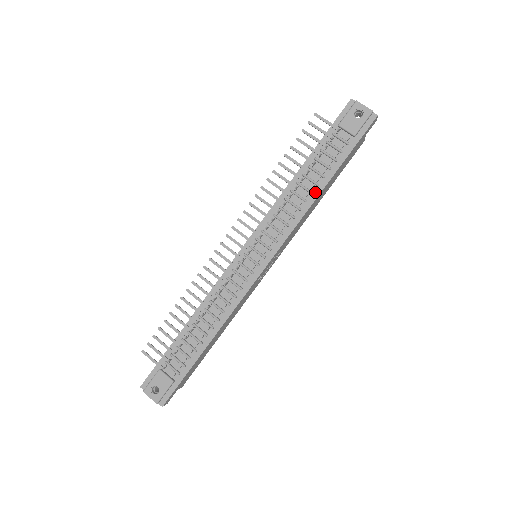
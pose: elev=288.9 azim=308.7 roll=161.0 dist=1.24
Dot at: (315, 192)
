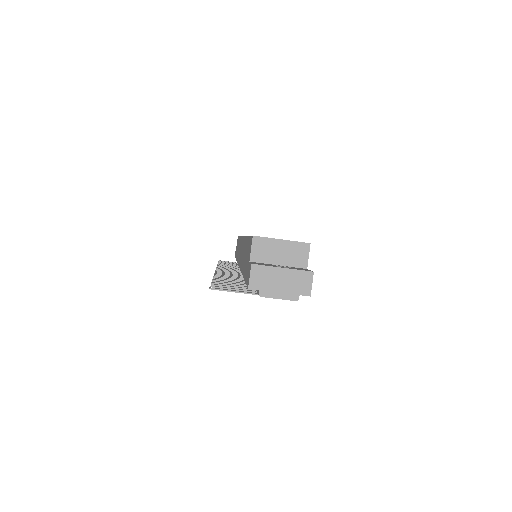
Dot at: occluded
